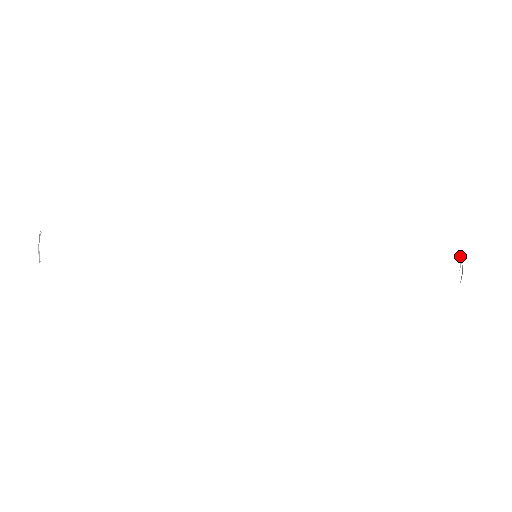
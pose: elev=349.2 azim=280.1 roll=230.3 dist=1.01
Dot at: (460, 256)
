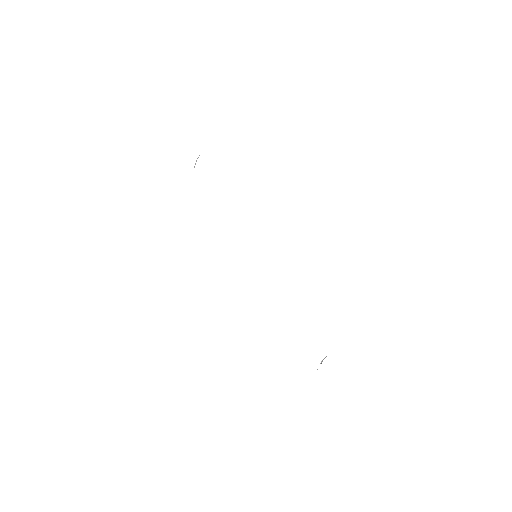
Dot at: (324, 358)
